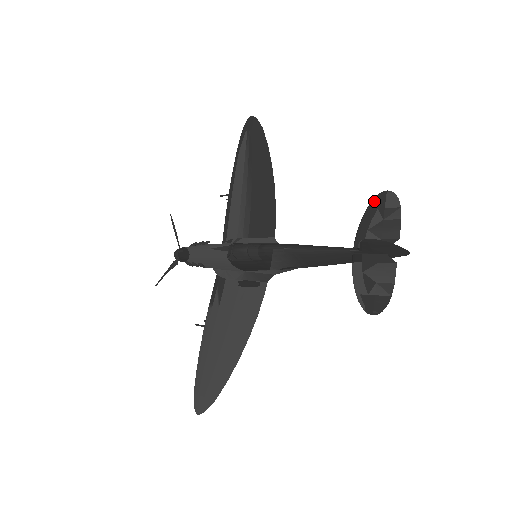
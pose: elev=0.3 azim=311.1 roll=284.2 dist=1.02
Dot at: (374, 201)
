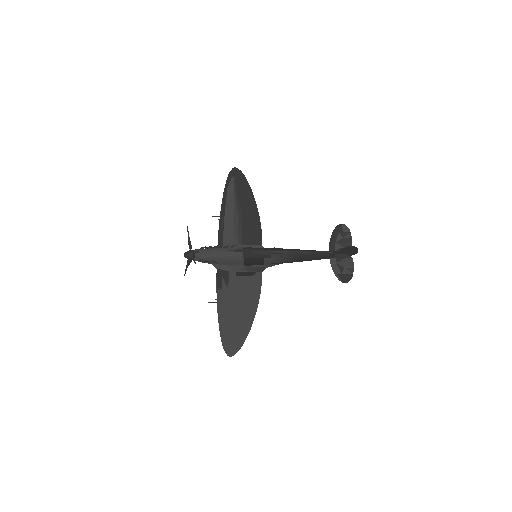
Dot at: (336, 228)
